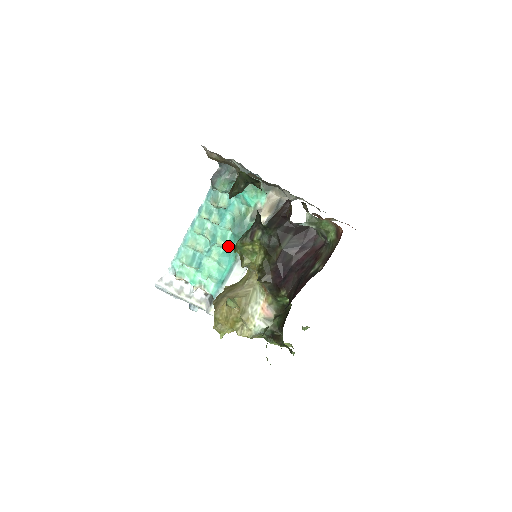
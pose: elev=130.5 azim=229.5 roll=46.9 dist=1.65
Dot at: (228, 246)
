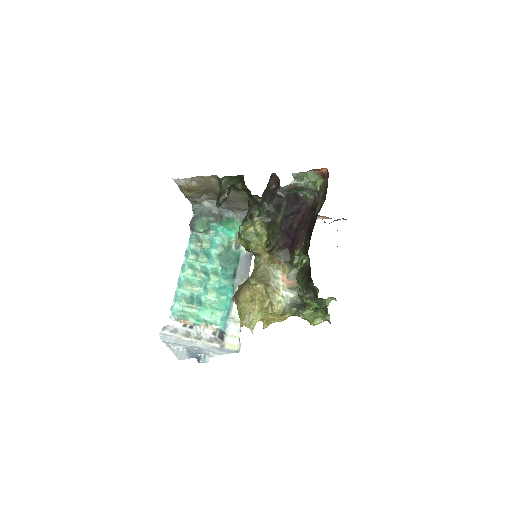
Dot at: (222, 278)
